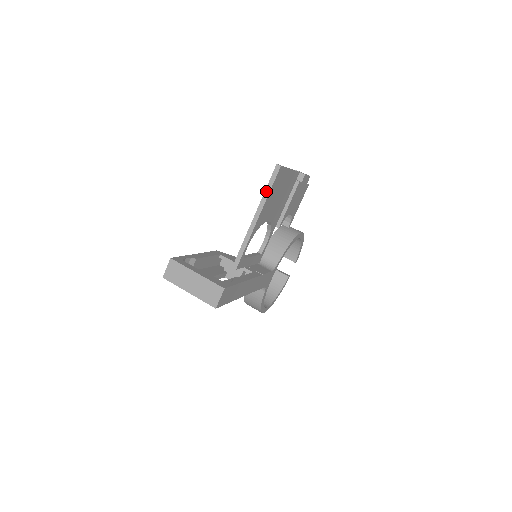
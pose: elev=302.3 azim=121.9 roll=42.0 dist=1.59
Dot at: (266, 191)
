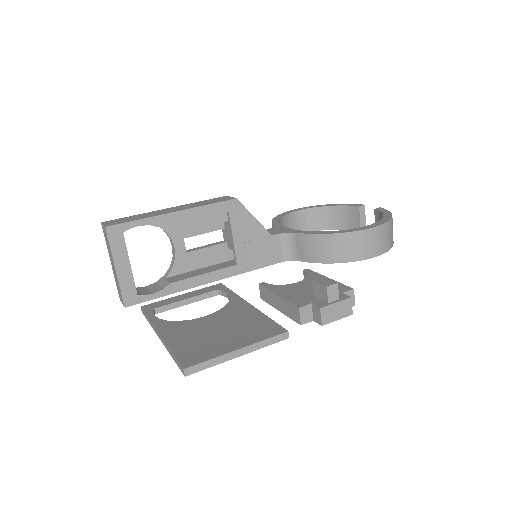
Dot at: (170, 351)
